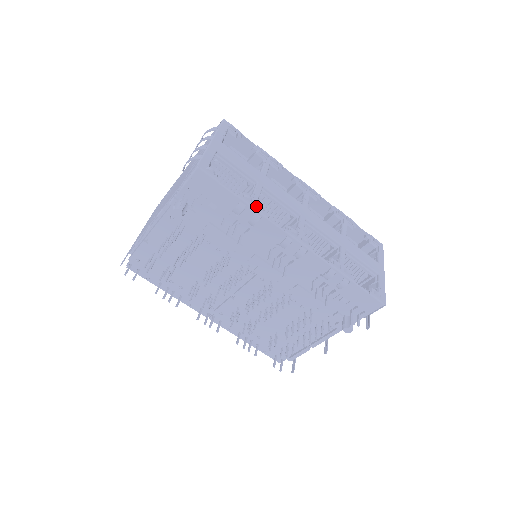
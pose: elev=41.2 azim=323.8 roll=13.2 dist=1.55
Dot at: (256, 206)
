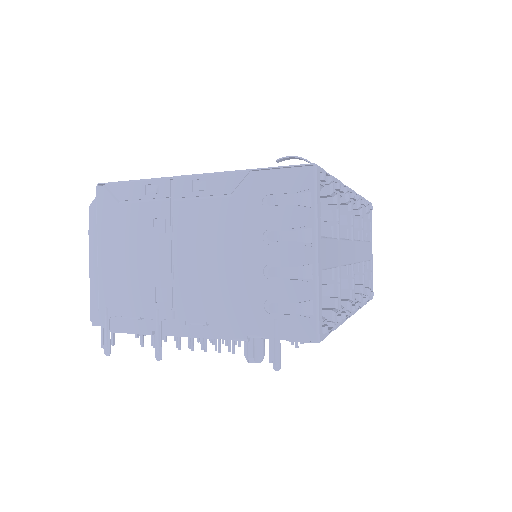
Dot at: (342, 319)
